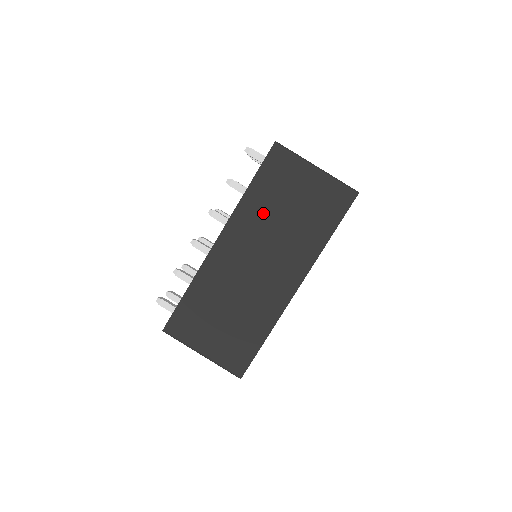
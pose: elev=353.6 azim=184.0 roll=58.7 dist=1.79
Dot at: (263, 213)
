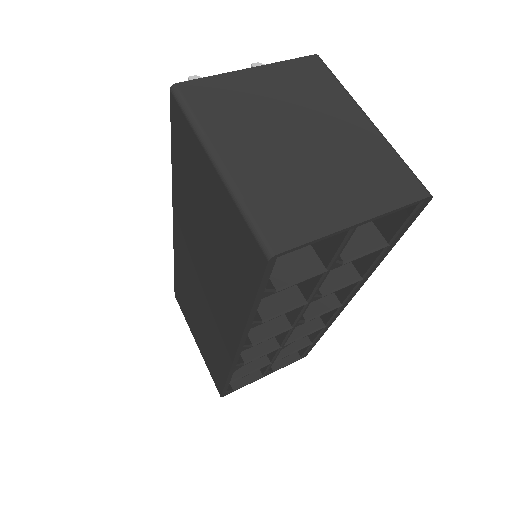
Dot at: (190, 215)
